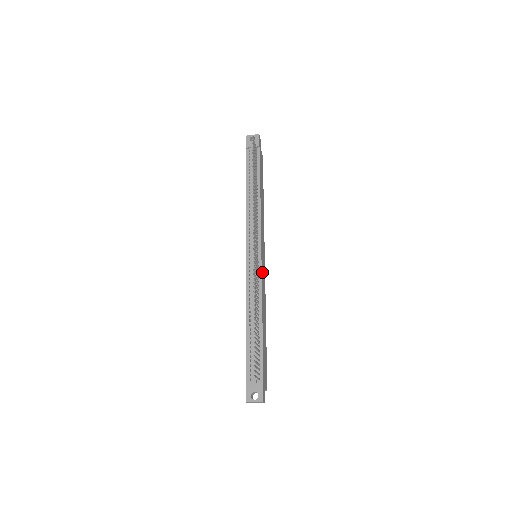
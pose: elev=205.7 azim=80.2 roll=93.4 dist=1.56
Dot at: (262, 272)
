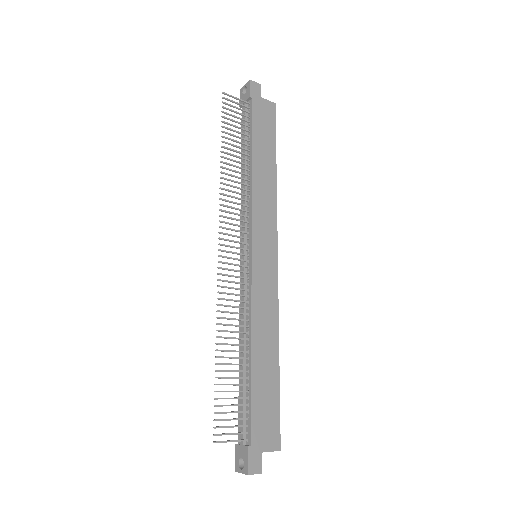
Dot at: (257, 279)
